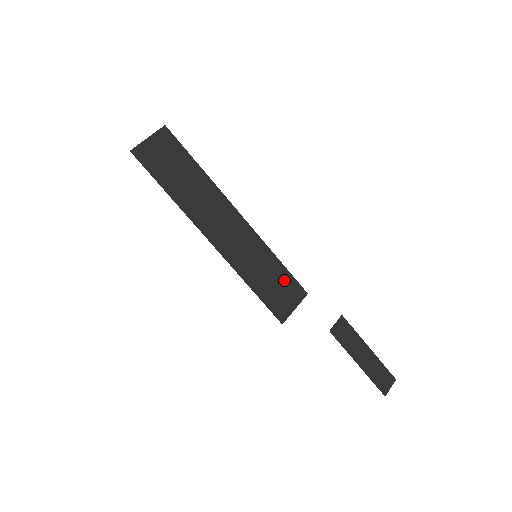
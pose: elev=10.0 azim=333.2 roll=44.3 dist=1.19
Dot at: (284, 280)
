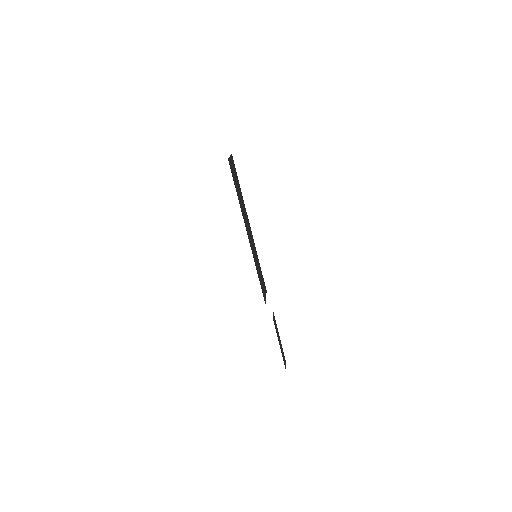
Dot at: (262, 277)
